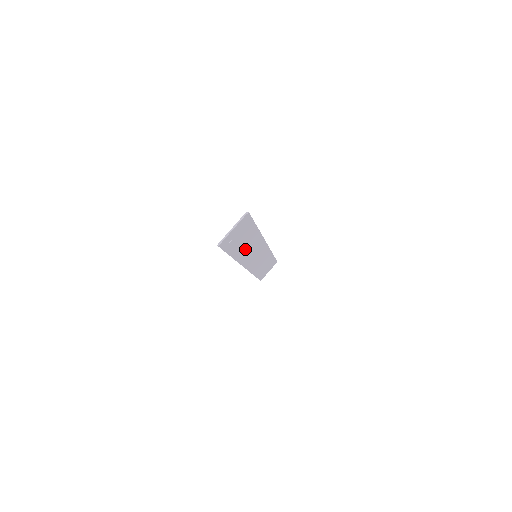
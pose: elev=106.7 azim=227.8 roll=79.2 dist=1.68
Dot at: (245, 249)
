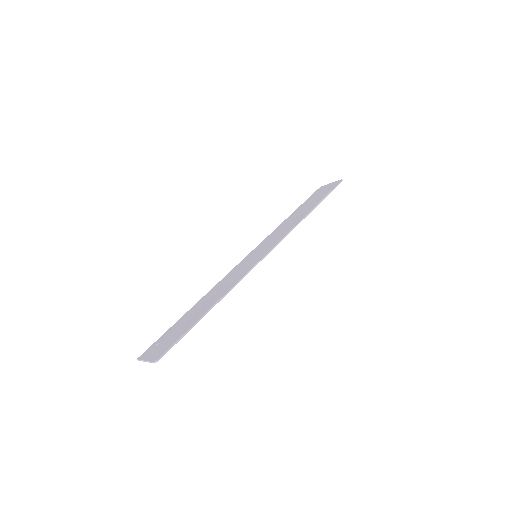
Dot at: (210, 298)
